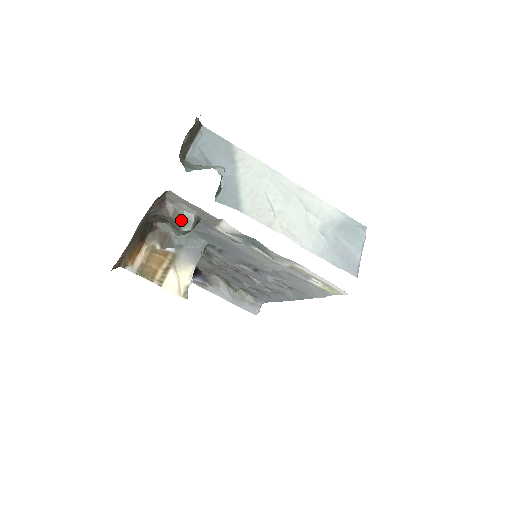
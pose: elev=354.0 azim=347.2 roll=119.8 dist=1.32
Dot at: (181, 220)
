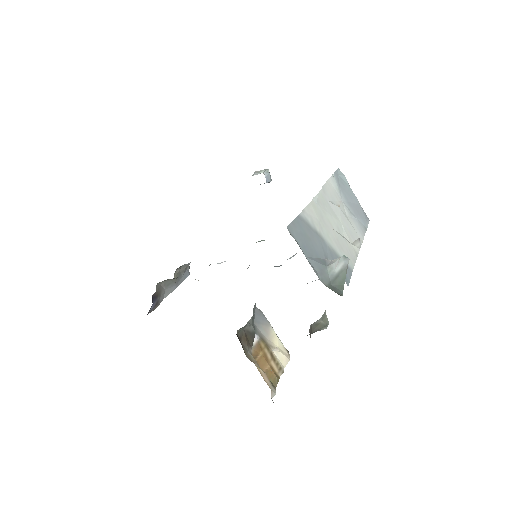
Dot at: (321, 326)
